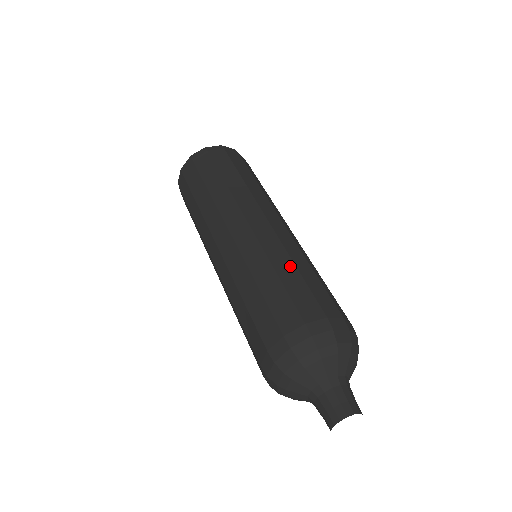
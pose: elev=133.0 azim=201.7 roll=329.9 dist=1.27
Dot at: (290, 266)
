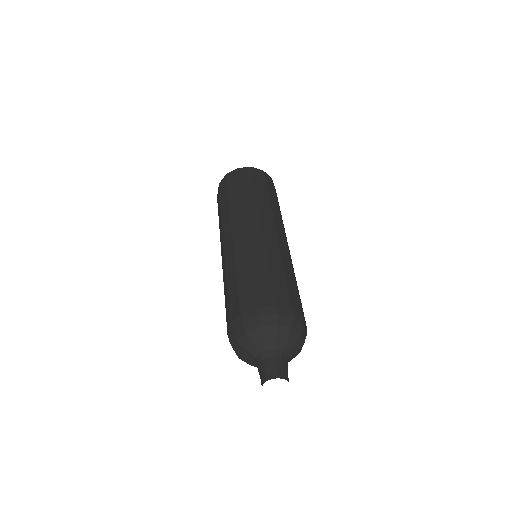
Dot at: (233, 275)
